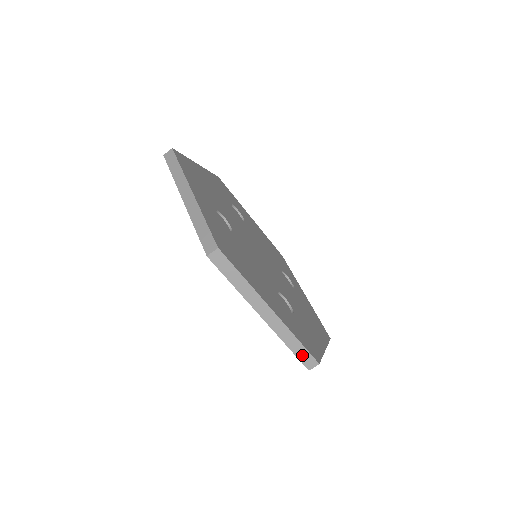
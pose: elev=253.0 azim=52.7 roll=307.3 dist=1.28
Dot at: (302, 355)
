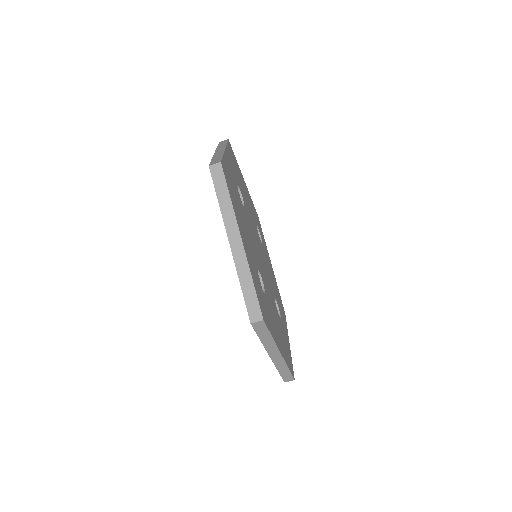
Dot at: (250, 301)
